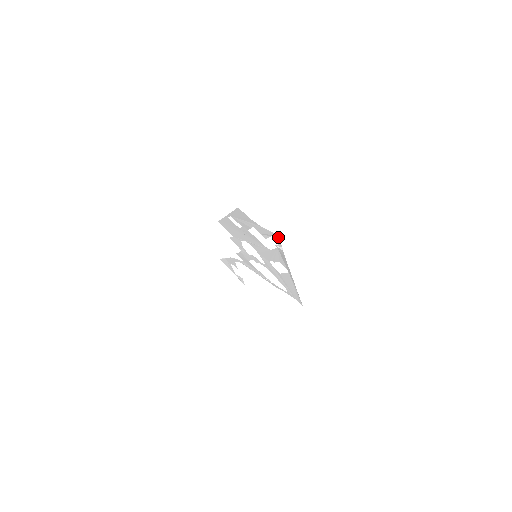
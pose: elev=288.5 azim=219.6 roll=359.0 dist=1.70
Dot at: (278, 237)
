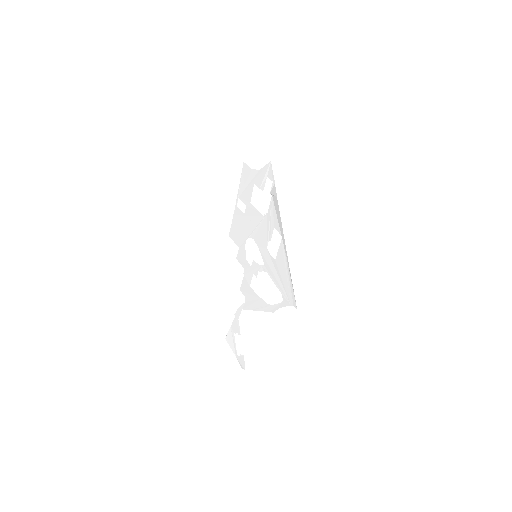
Dot at: (271, 166)
